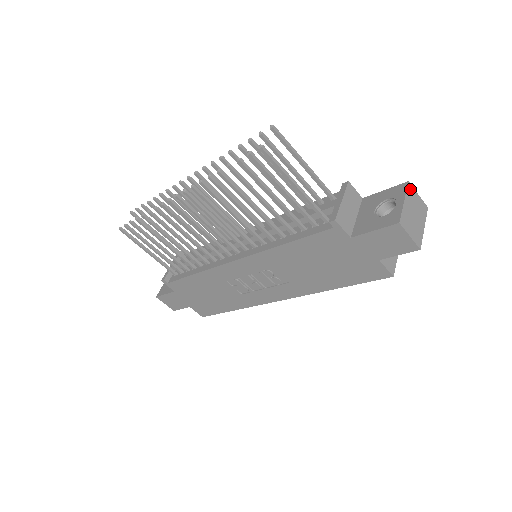
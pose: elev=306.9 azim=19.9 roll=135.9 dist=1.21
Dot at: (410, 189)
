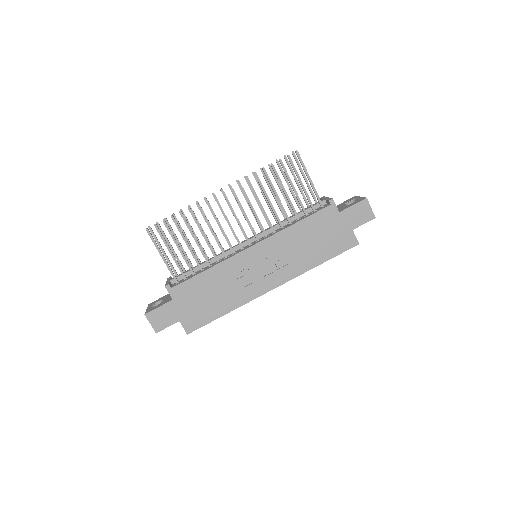
Dot at: occluded
